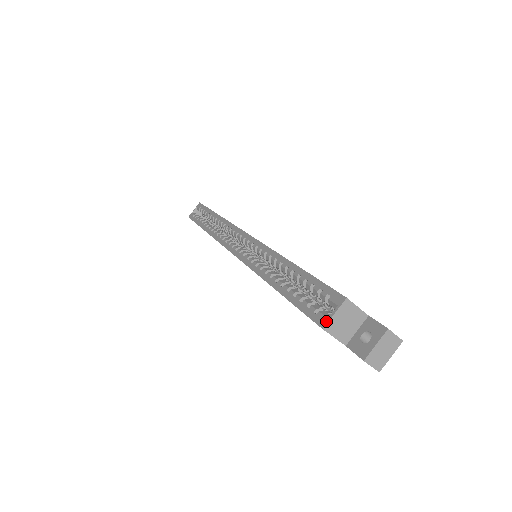
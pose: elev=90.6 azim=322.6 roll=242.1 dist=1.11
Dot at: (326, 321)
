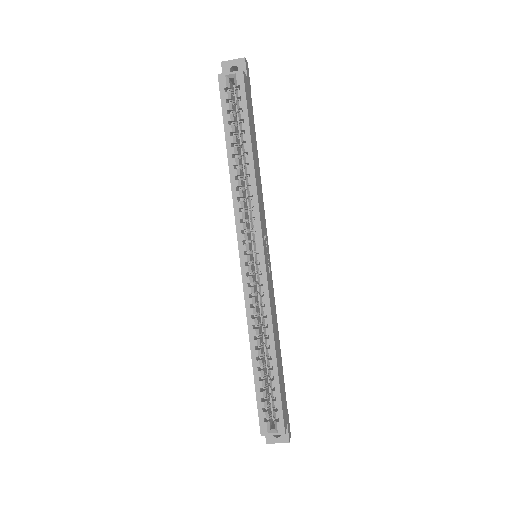
Dot at: (266, 434)
